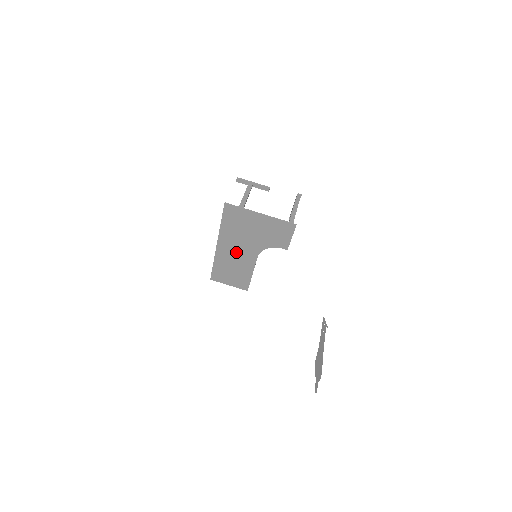
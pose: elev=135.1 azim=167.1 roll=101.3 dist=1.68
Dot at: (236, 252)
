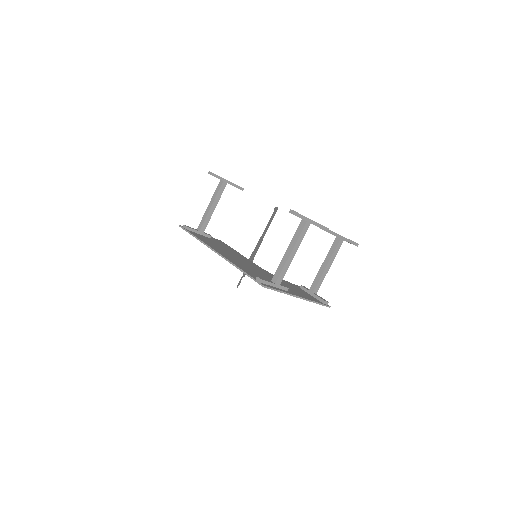
Dot at: occluded
